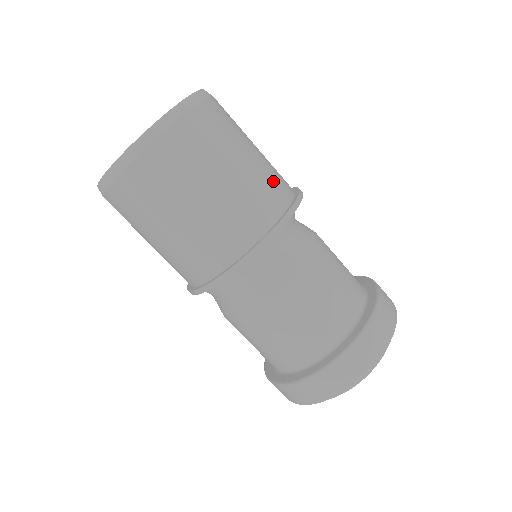
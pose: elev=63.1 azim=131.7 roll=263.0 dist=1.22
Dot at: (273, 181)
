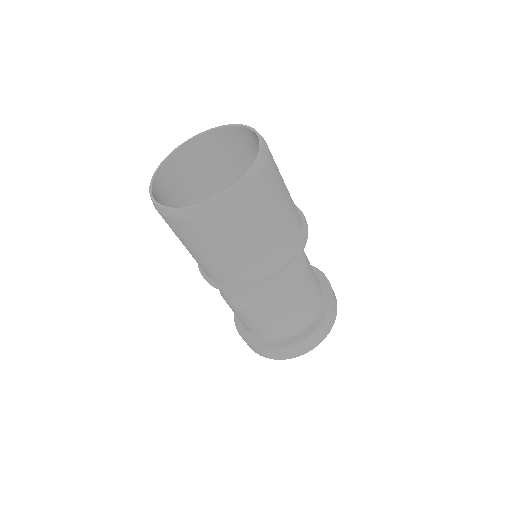
Dot at: (289, 236)
